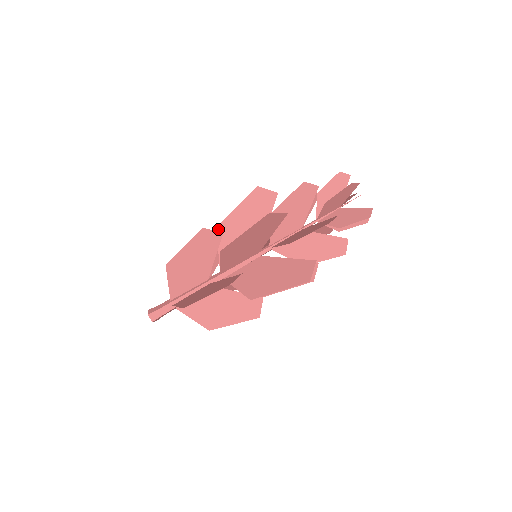
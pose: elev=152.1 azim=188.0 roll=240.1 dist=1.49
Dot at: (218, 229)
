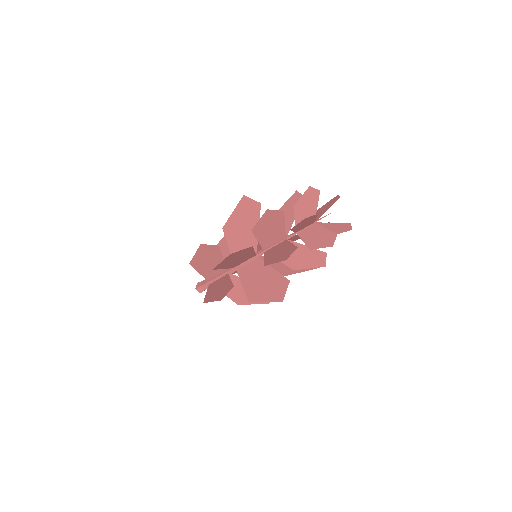
Dot at: (224, 230)
